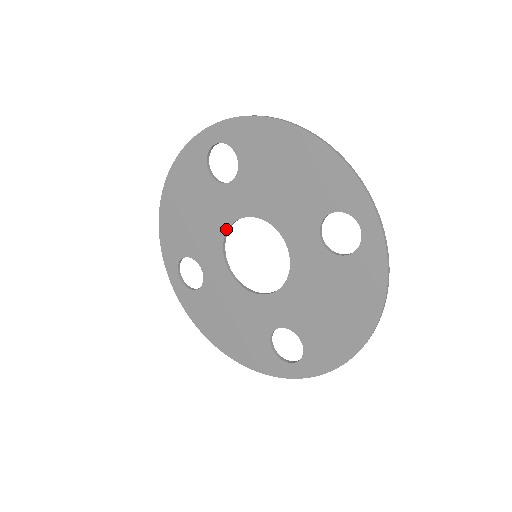
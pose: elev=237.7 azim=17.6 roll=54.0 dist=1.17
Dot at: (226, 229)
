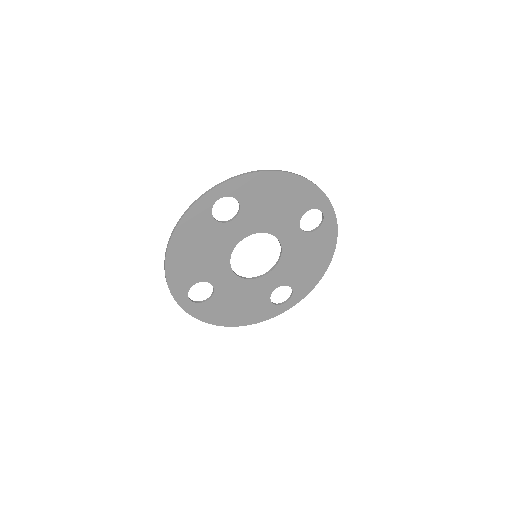
Dot at: (232, 250)
